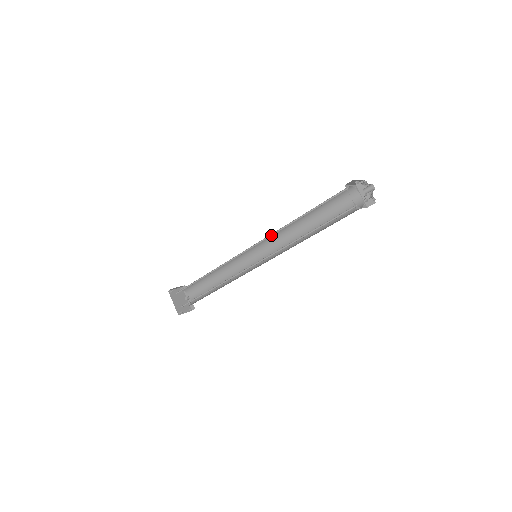
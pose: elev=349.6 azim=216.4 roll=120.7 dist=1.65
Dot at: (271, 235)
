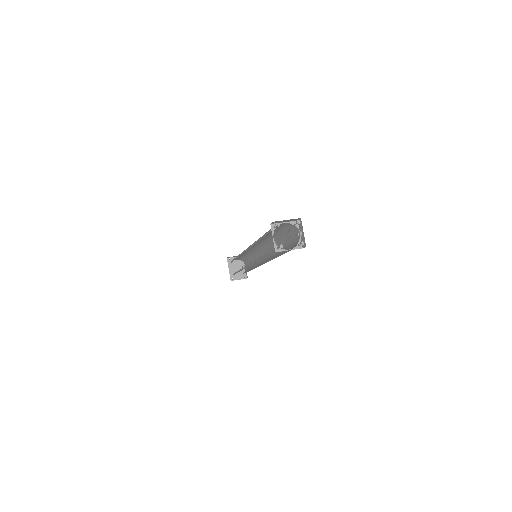
Dot at: (253, 244)
